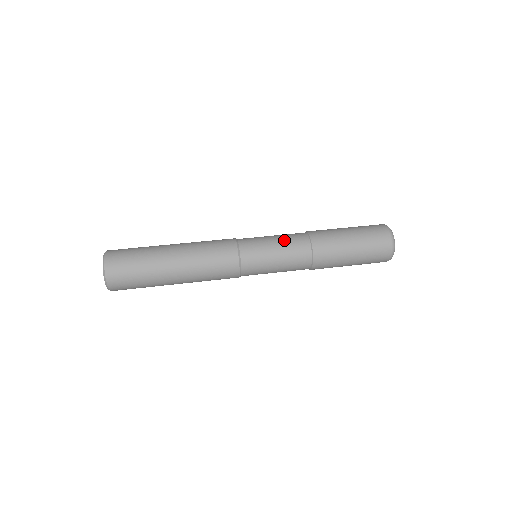
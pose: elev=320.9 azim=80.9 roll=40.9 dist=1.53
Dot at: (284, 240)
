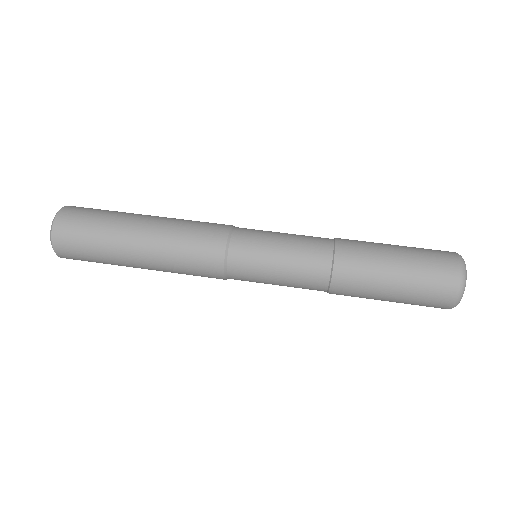
Dot at: (297, 239)
